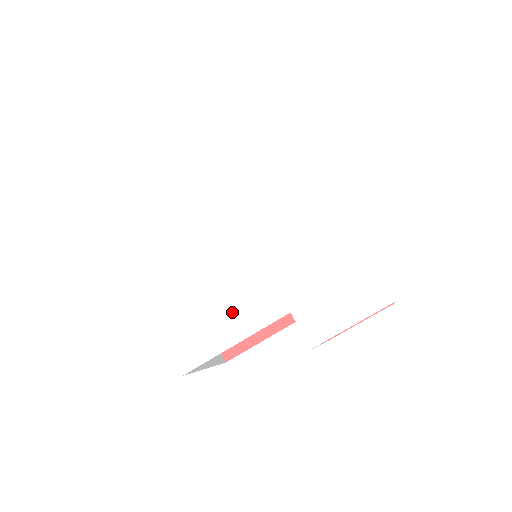
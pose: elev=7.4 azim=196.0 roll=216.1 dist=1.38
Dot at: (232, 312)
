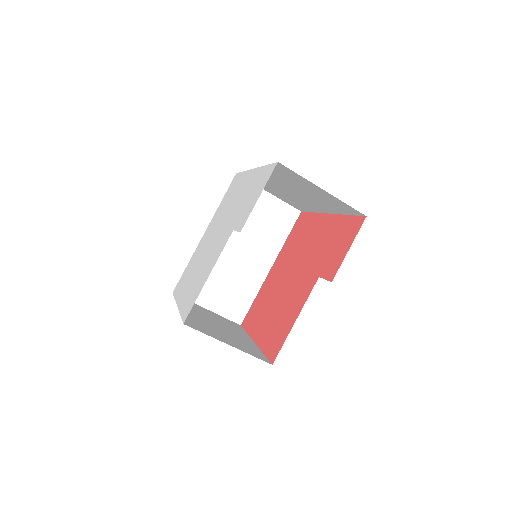
Dot at: (210, 264)
